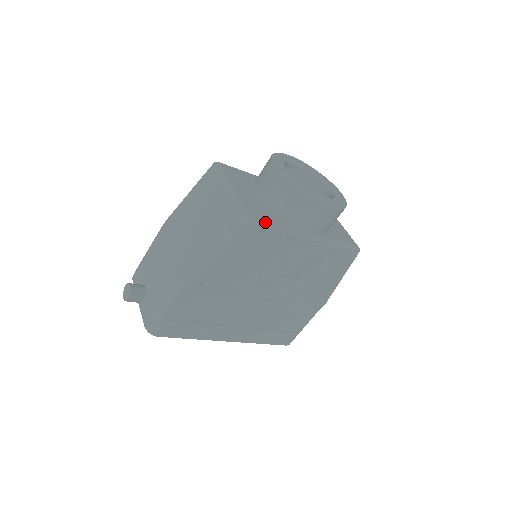
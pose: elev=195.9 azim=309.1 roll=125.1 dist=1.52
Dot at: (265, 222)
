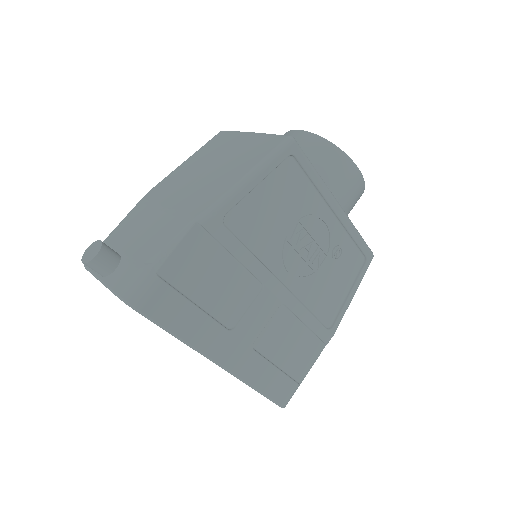
Dot at: (305, 155)
